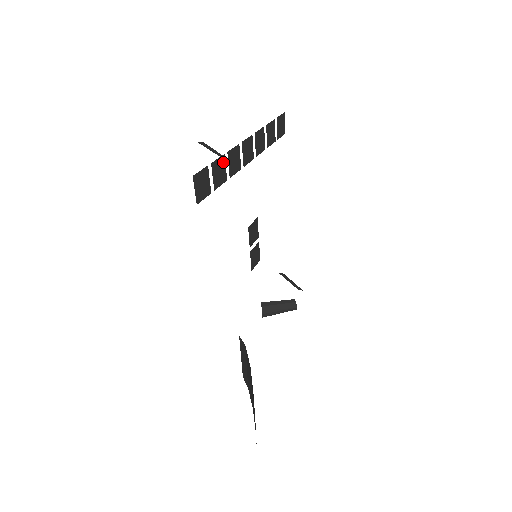
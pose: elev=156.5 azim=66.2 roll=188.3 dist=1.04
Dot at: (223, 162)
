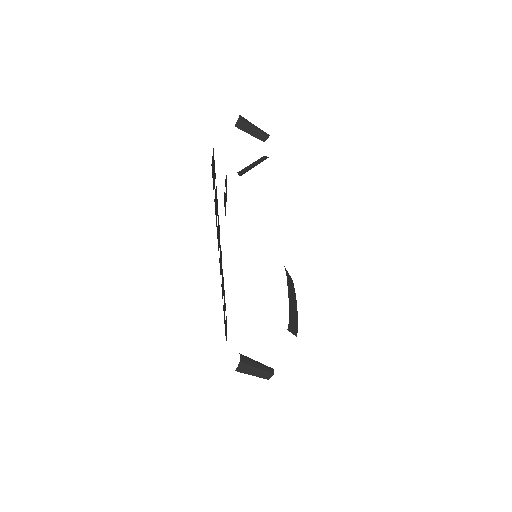
Dot at: (223, 306)
